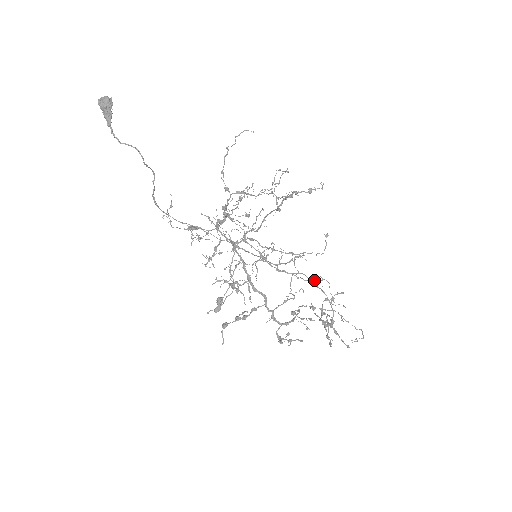
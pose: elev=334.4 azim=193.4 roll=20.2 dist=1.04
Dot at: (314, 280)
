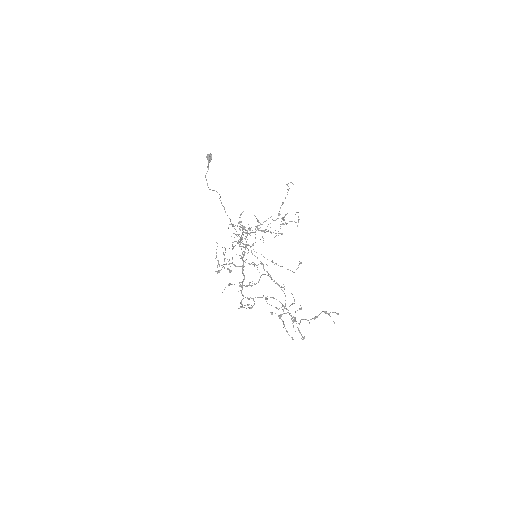
Dot at: (277, 284)
